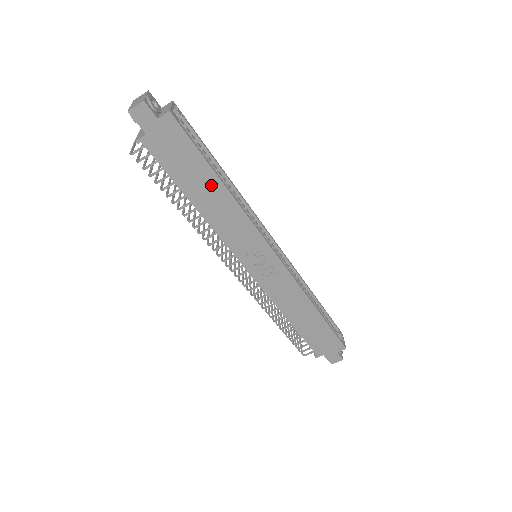
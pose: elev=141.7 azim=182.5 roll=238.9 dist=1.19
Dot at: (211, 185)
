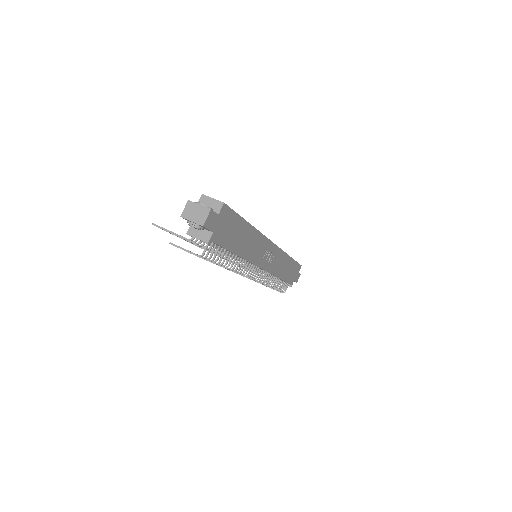
Dot at: (245, 232)
